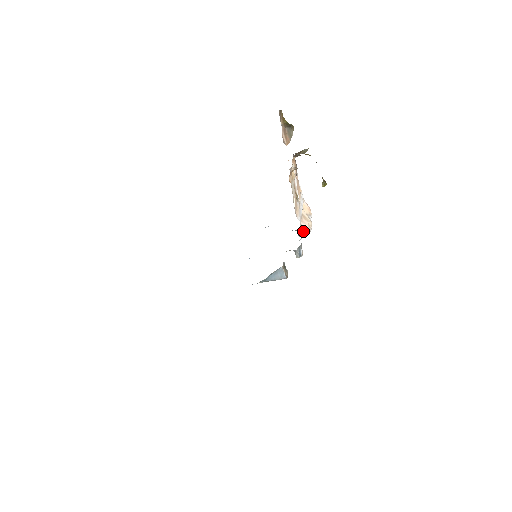
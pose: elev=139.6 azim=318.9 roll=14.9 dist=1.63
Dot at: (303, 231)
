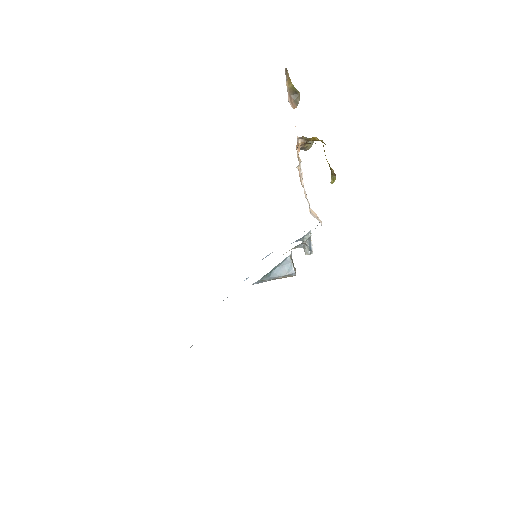
Dot at: occluded
